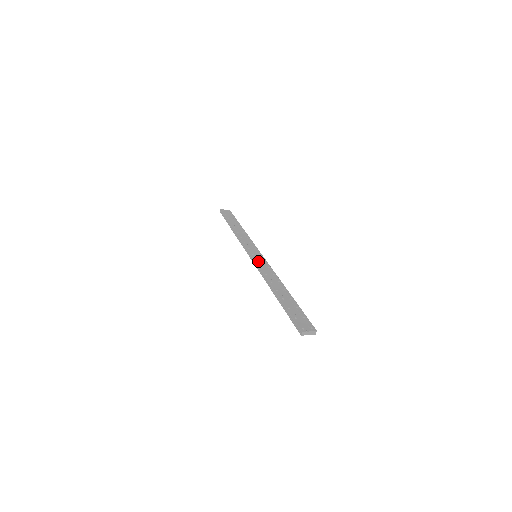
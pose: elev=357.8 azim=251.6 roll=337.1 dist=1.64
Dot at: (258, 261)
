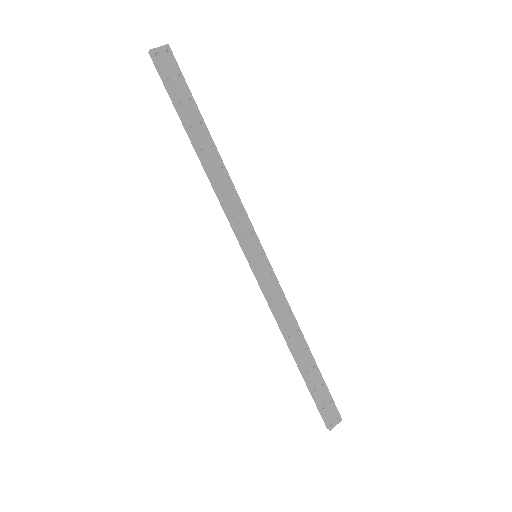
Dot at: (264, 280)
